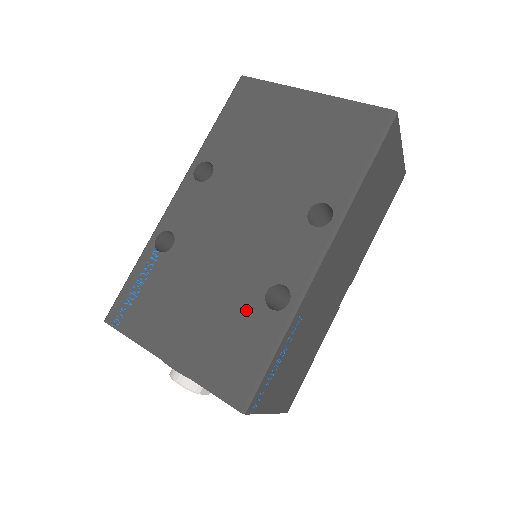
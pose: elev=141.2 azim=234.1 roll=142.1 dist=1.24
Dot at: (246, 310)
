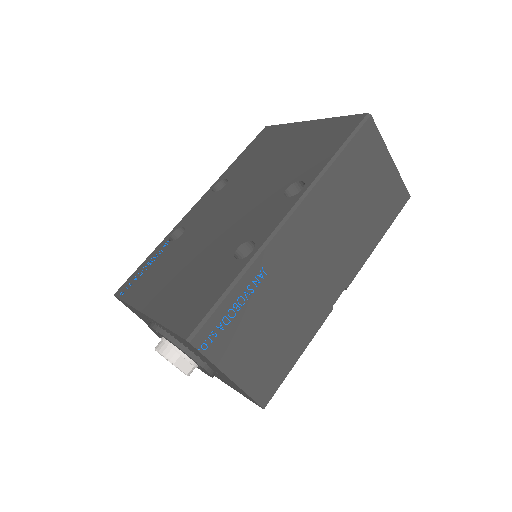
Dot at: (217, 264)
